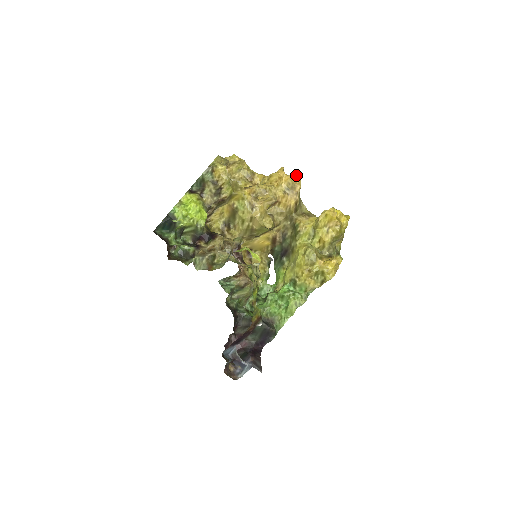
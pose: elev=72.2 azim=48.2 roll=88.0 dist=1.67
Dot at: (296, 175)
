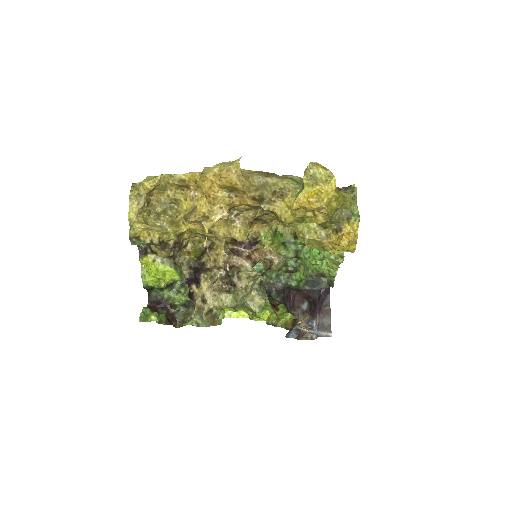
Dot at: (224, 177)
